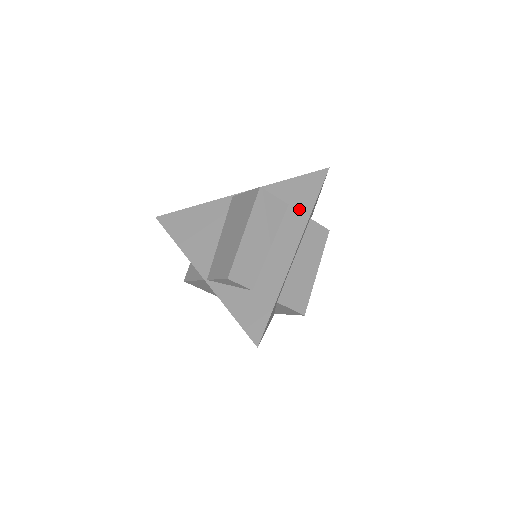
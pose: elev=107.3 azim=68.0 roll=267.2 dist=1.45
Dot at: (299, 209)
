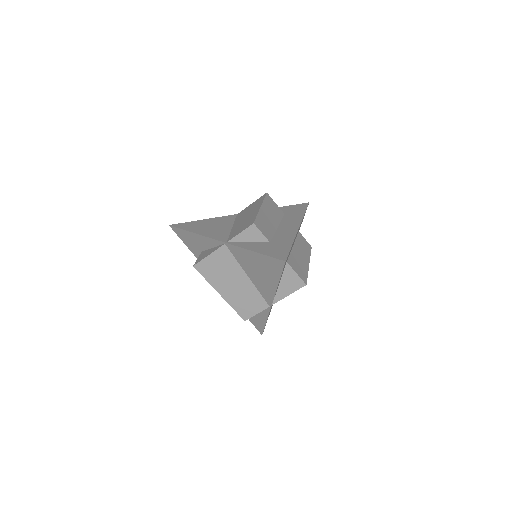
Dot at: (294, 215)
